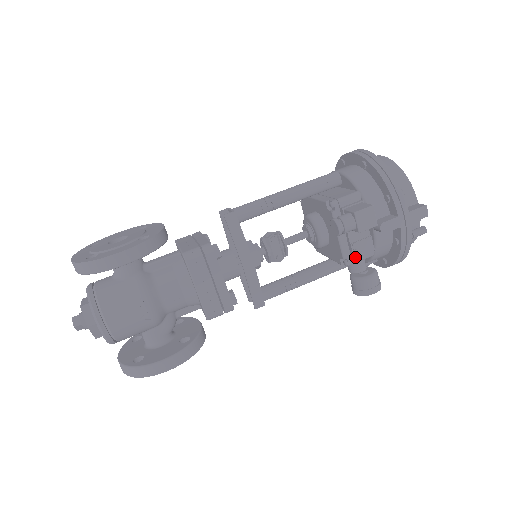
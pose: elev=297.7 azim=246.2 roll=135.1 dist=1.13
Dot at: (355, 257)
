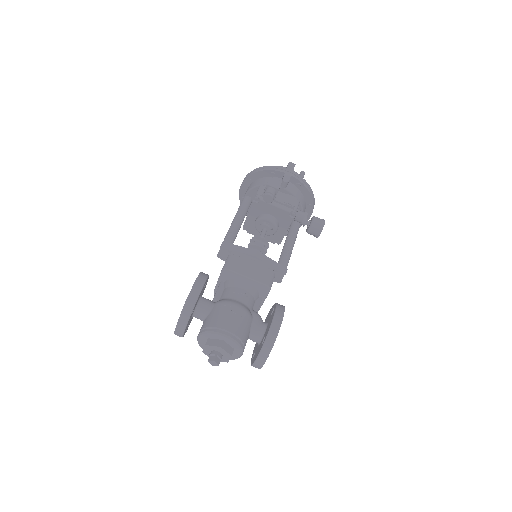
Dot at: (293, 206)
